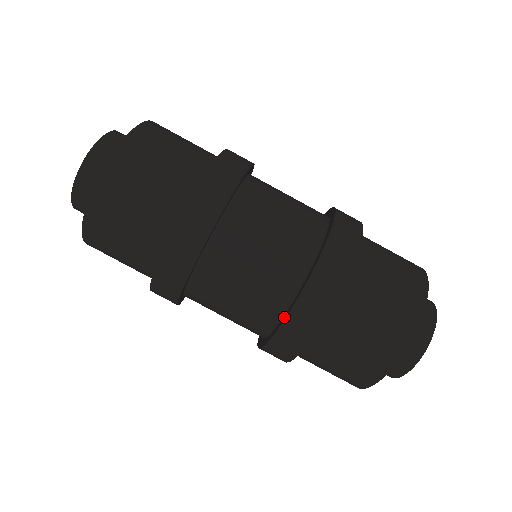
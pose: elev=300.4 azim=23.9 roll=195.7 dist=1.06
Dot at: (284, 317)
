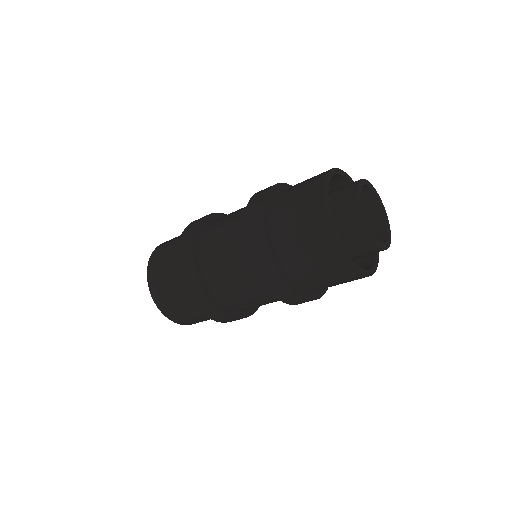
Dot at: occluded
